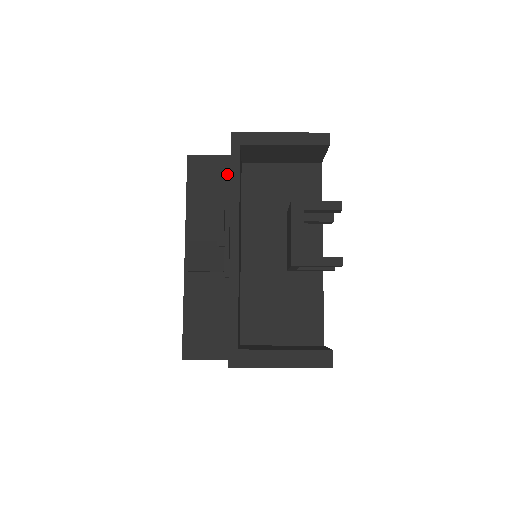
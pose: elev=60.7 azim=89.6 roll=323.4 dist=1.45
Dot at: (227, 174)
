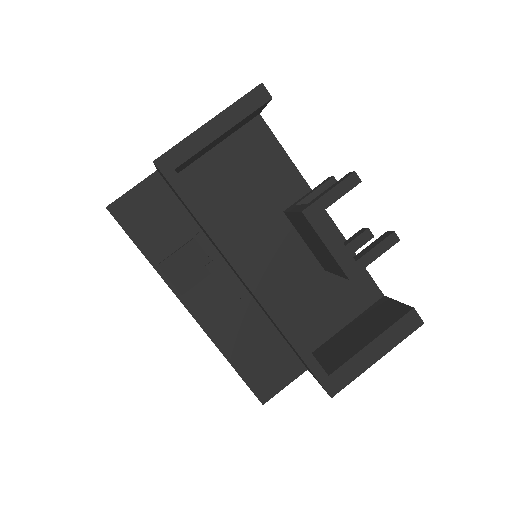
Dot at: (166, 197)
